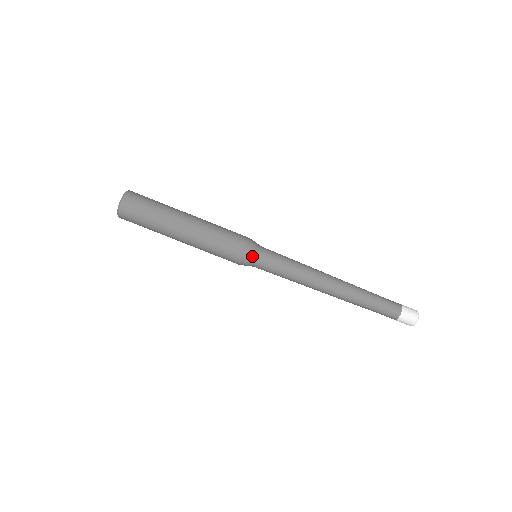
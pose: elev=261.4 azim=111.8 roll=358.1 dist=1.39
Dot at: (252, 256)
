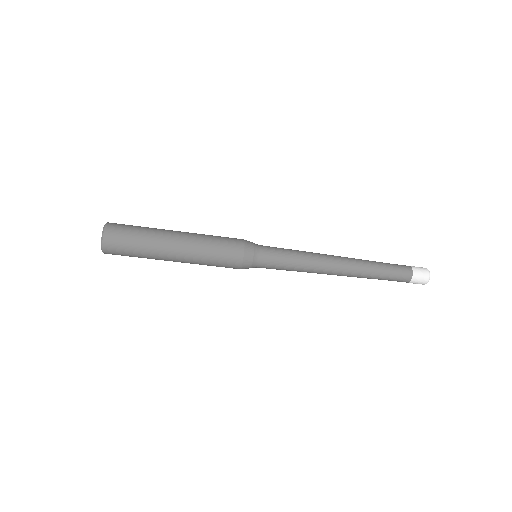
Dot at: occluded
